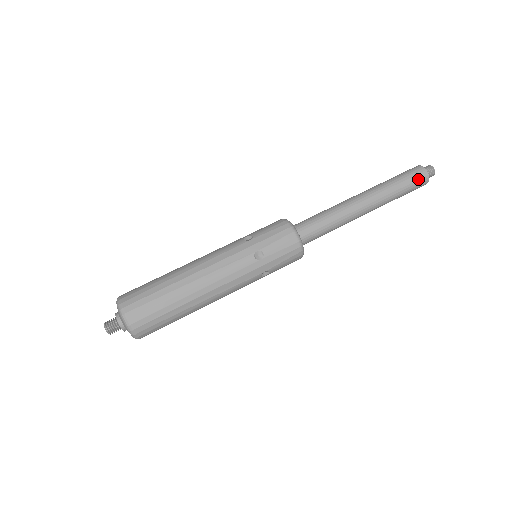
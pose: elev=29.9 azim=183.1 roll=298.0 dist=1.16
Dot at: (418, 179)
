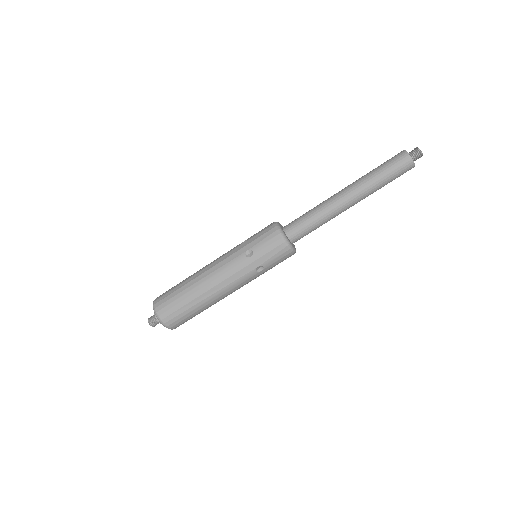
Dot at: (400, 163)
